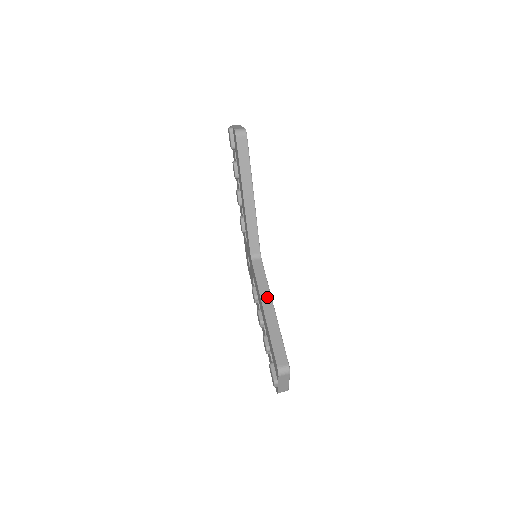
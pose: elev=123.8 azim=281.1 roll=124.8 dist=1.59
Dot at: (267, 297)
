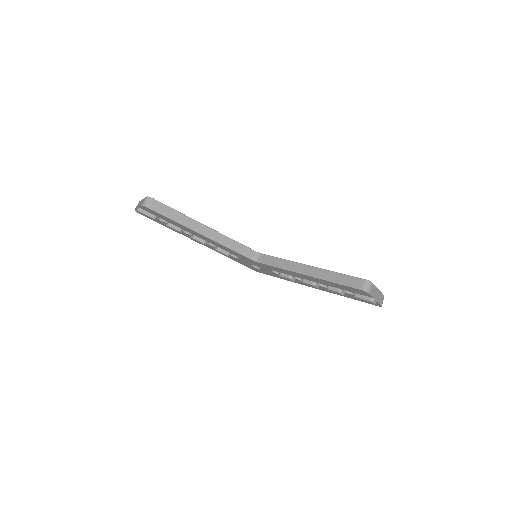
Dot at: (296, 266)
